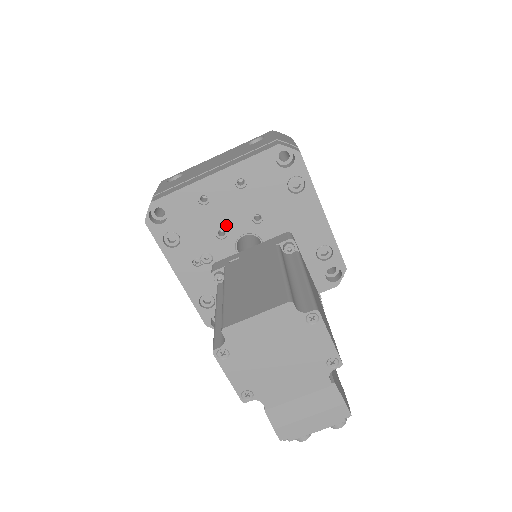
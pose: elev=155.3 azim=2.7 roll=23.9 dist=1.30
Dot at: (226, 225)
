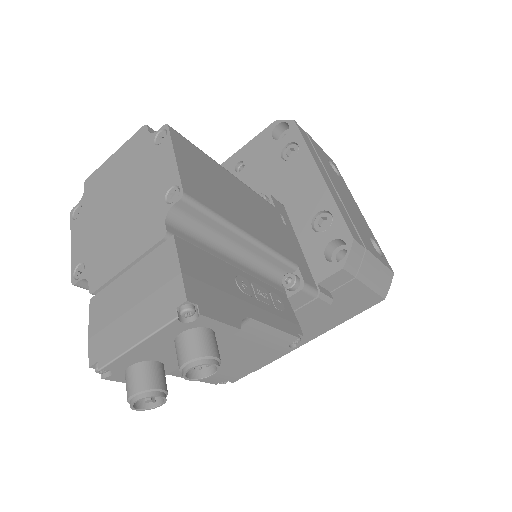
Dot at: occluded
